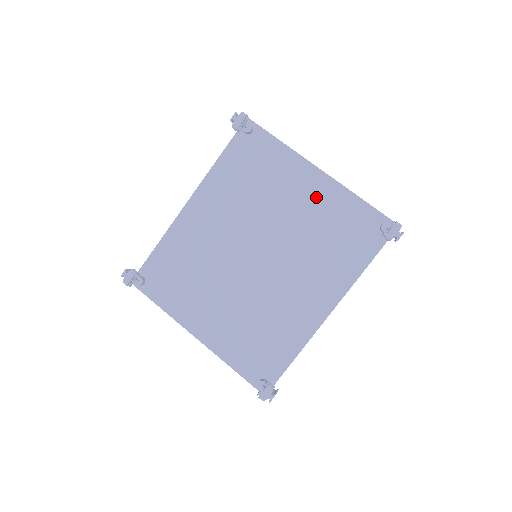
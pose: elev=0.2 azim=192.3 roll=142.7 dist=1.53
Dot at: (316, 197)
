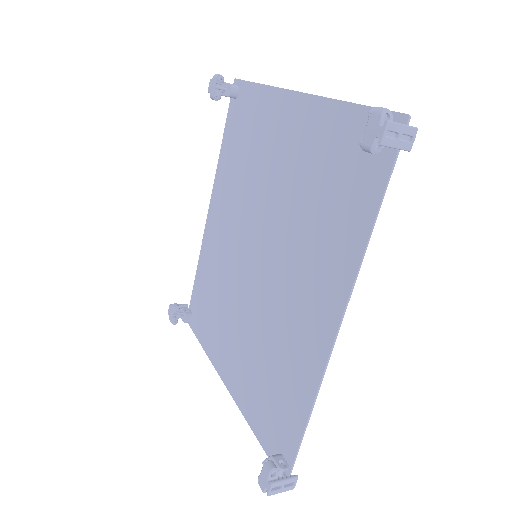
Dot at: (298, 136)
